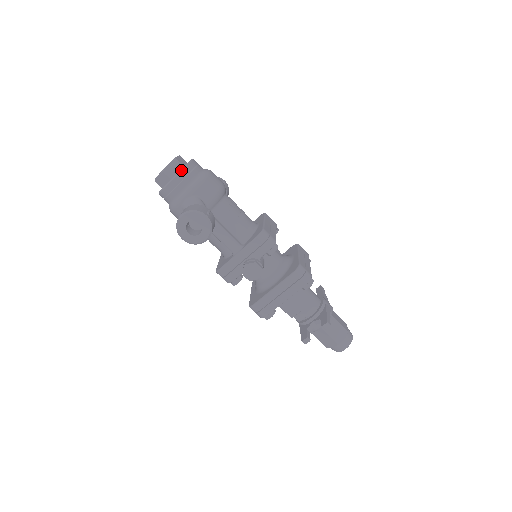
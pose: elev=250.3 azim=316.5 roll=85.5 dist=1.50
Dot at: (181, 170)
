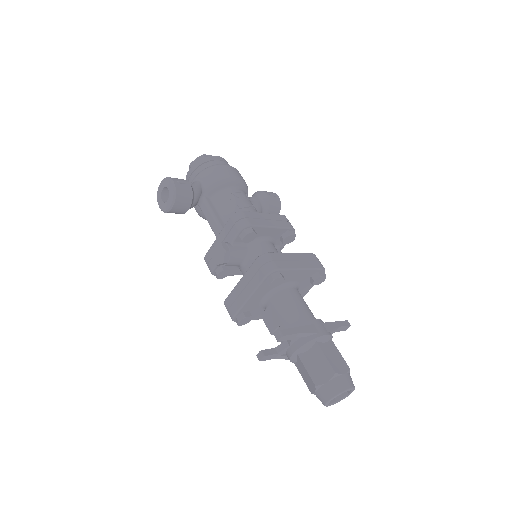
Dot at: occluded
